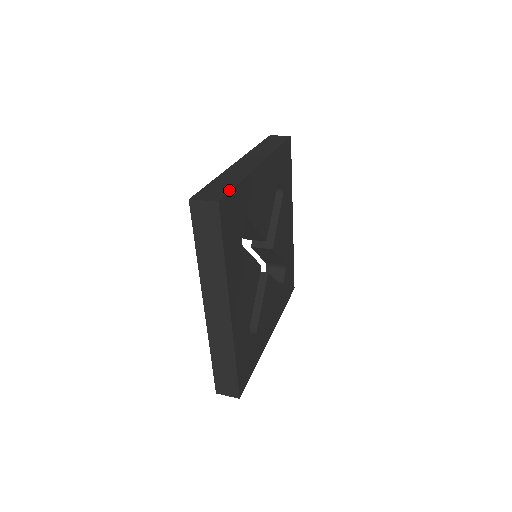
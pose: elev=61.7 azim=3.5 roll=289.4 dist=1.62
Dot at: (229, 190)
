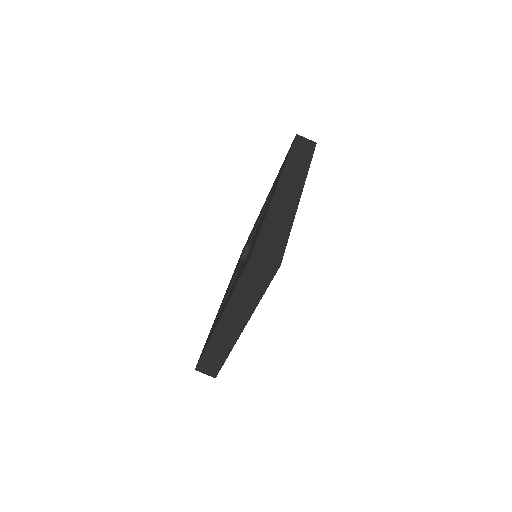
Dot at: (285, 245)
